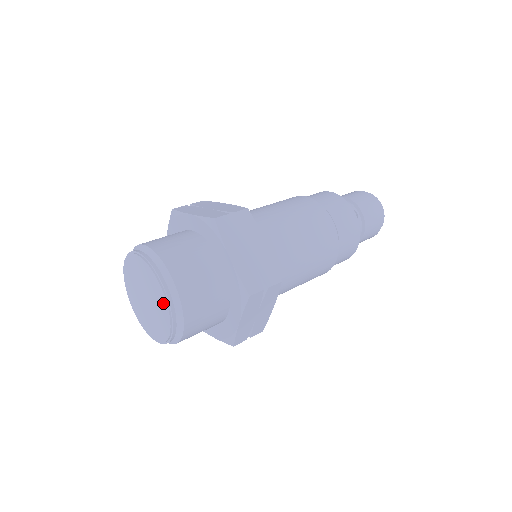
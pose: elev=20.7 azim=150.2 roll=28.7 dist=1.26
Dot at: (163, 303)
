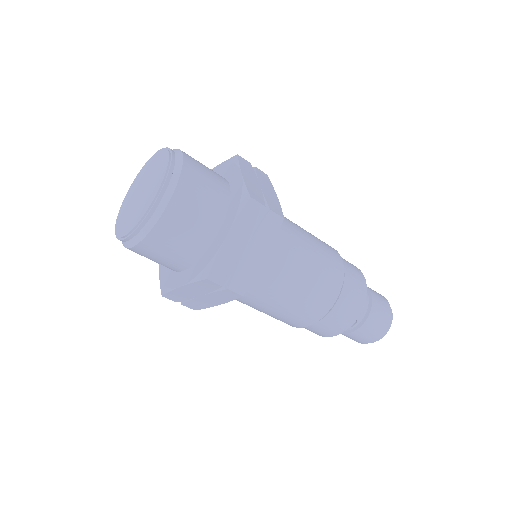
Dot at: (163, 170)
